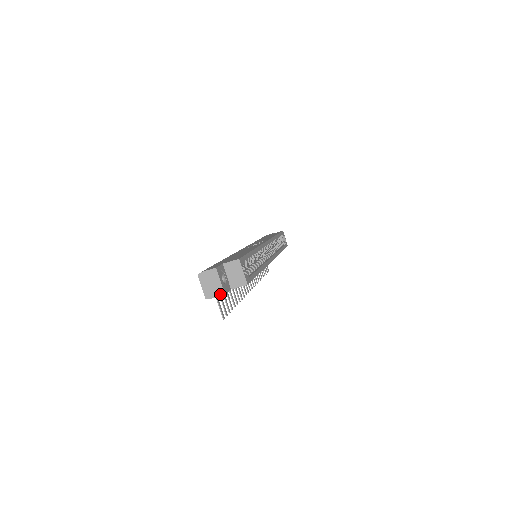
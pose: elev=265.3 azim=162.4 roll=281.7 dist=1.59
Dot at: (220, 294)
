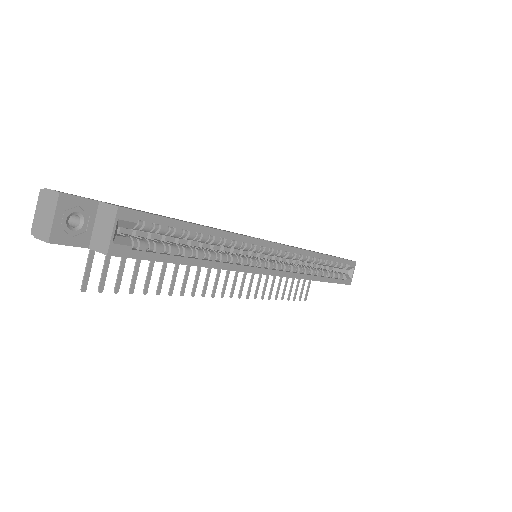
Dot at: (45, 238)
